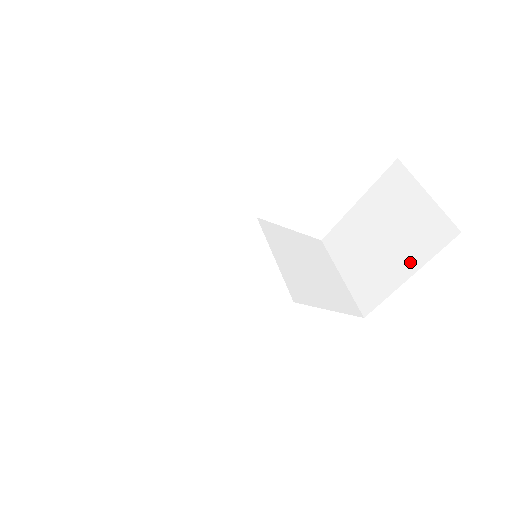
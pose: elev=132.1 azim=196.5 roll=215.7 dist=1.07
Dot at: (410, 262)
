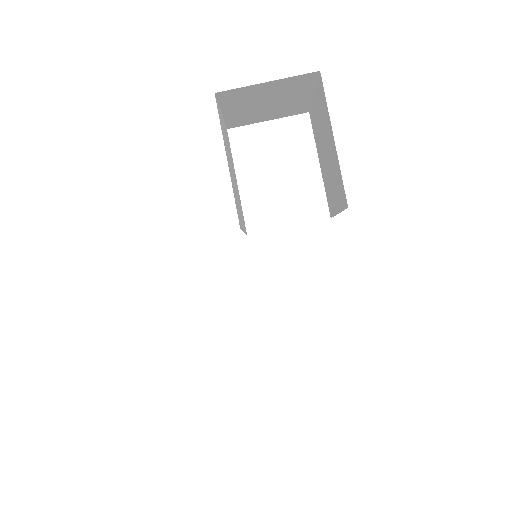
Dot at: (330, 132)
